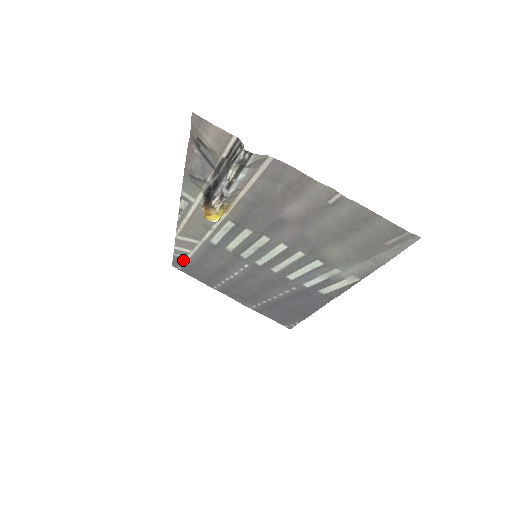
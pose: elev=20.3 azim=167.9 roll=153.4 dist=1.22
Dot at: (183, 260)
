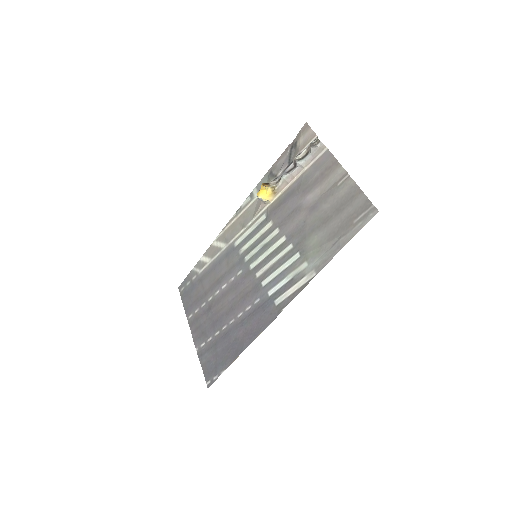
Dot at: (194, 276)
